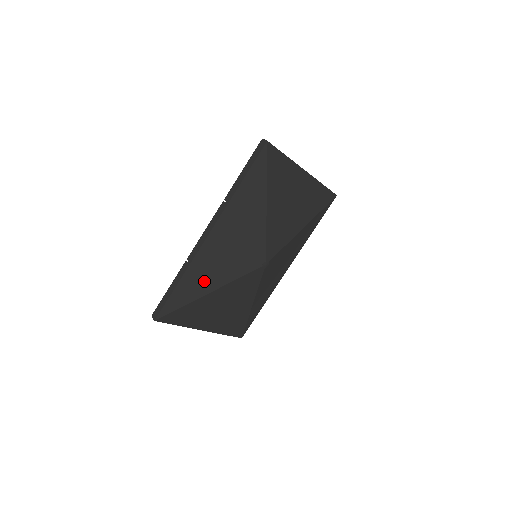
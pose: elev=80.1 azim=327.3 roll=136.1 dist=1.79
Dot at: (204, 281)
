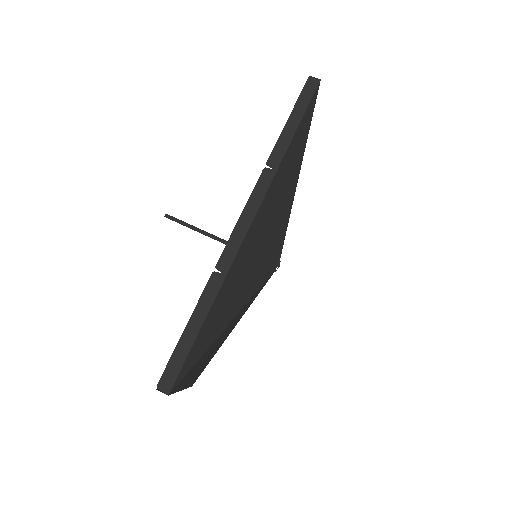
Dot at: (231, 303)
